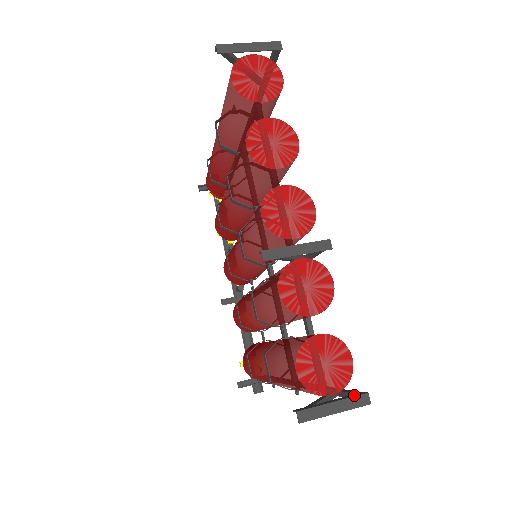
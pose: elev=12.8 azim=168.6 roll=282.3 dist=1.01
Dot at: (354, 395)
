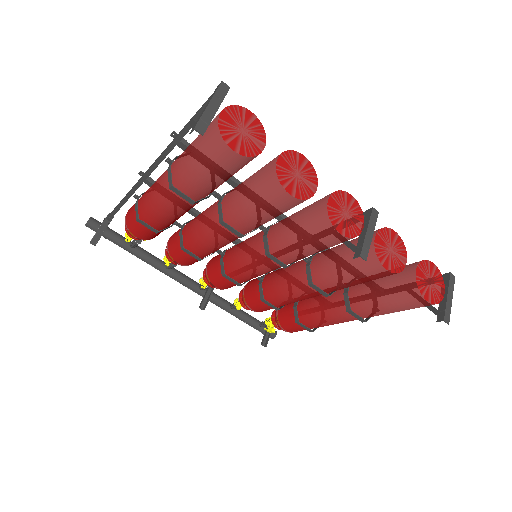
Dot at: (447, 281)
